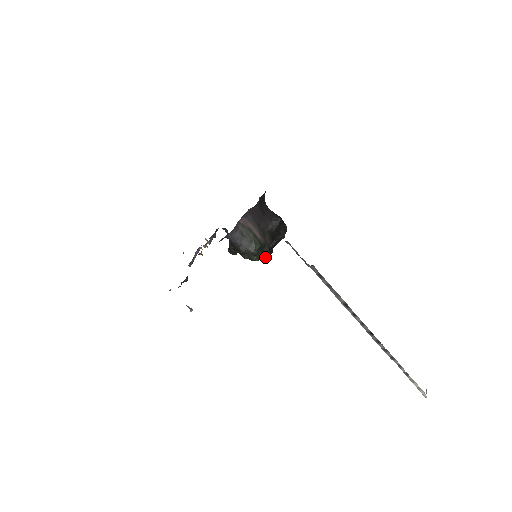
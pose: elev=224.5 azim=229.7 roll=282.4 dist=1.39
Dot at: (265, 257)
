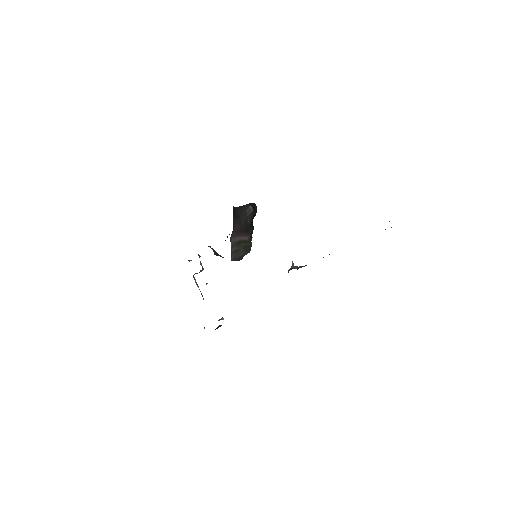
Dot at: occluded
